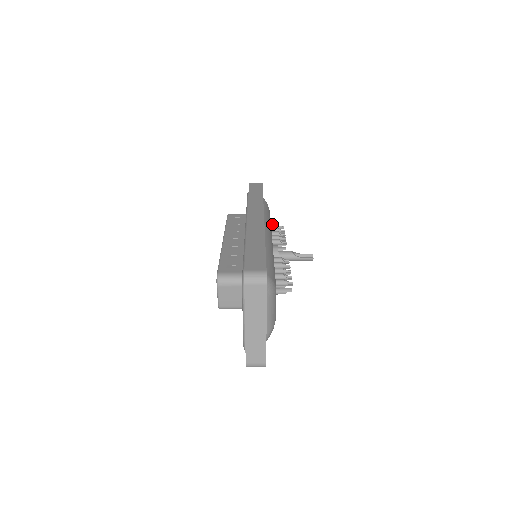
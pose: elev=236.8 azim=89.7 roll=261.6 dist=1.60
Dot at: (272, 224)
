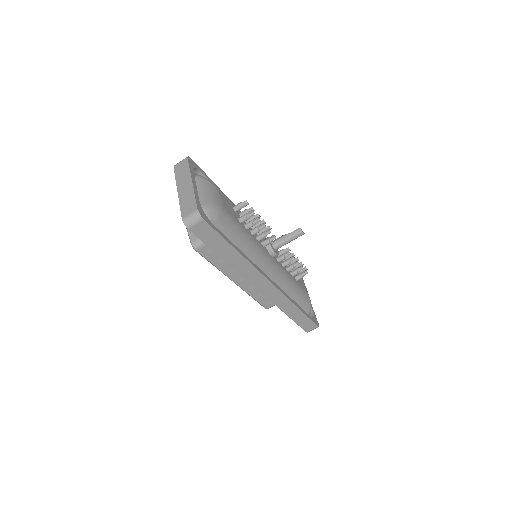
Dot at: occluded
